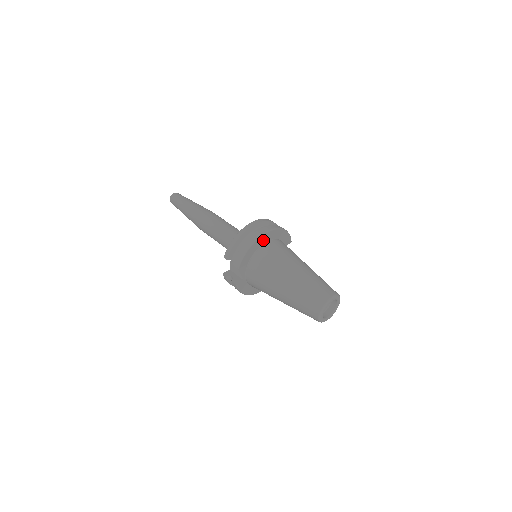
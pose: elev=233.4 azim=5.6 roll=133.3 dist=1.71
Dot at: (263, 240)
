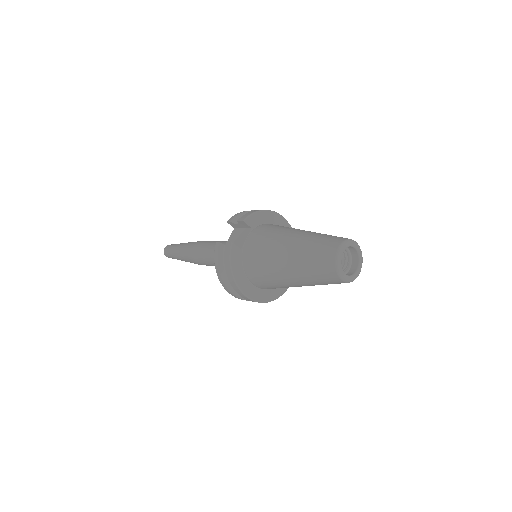
Dot at: (276, 221)
